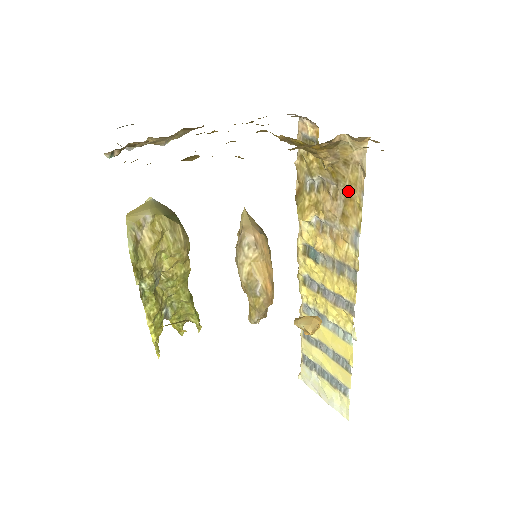
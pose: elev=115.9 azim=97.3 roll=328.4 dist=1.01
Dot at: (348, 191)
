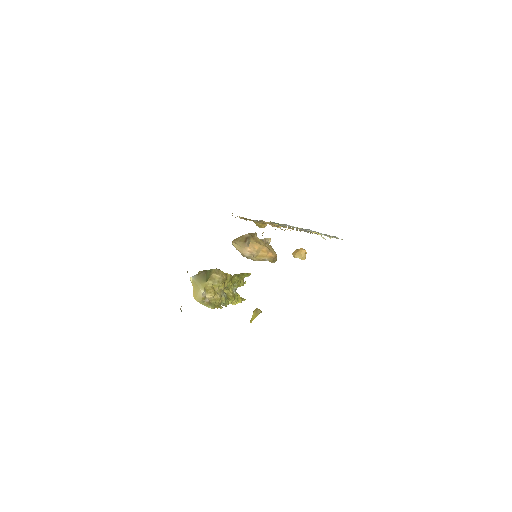
Dot at: occluded
